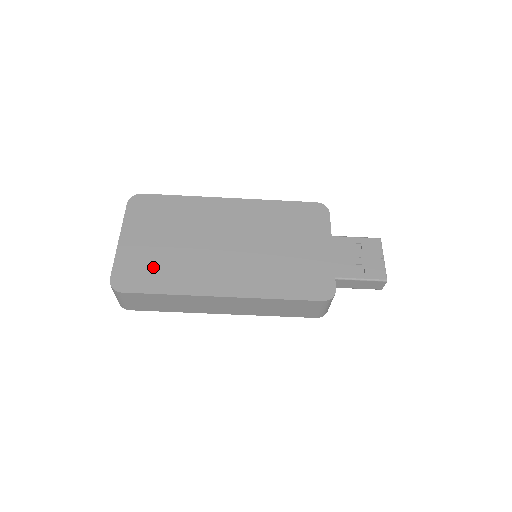
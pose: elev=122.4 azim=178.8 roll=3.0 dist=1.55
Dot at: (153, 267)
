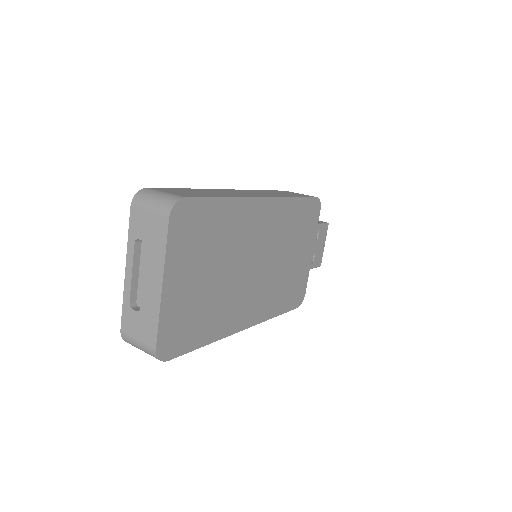
Dot at: (196, 317)
